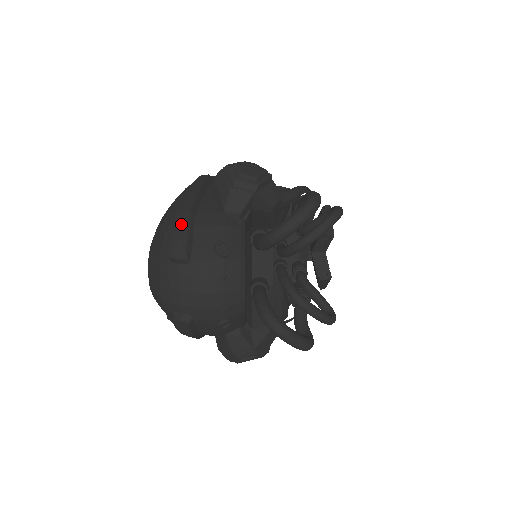
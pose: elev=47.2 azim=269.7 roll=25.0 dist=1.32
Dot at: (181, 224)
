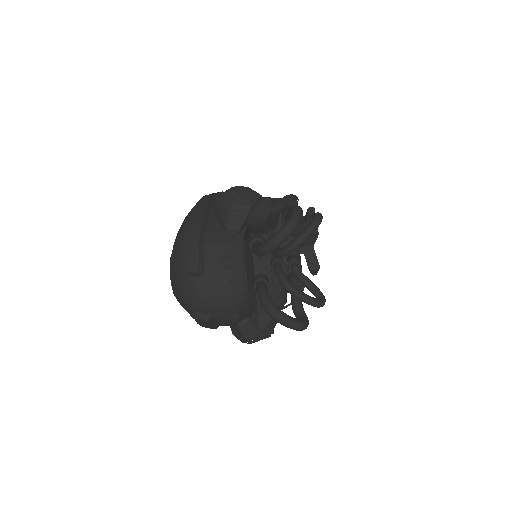
Dot at: (193, 244)
